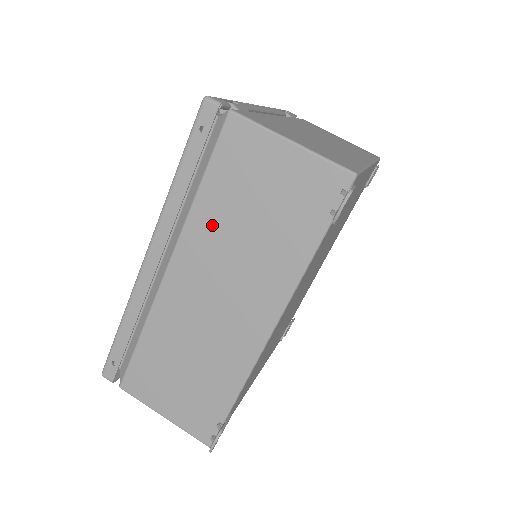
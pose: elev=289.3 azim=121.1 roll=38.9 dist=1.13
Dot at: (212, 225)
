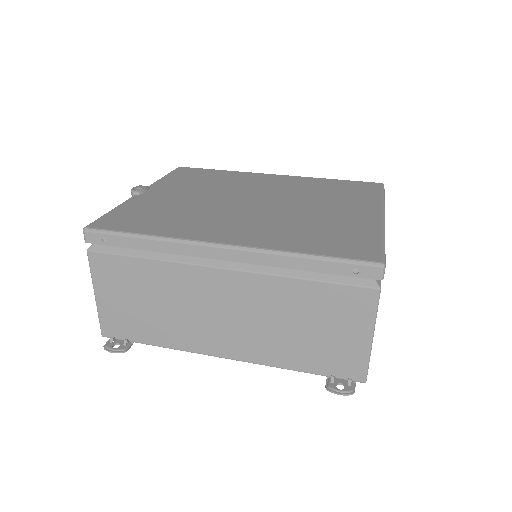
Dot at: (280, 297)
